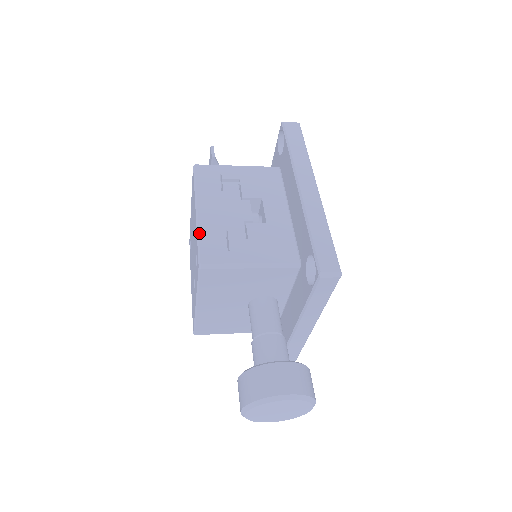
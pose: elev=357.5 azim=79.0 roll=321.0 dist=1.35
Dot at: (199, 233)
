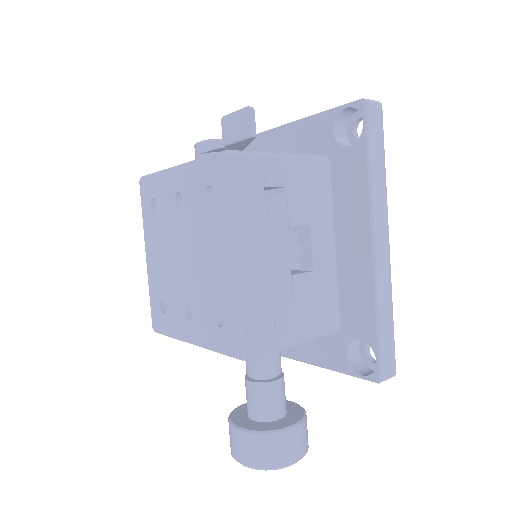
Dot at: (242, 303)
